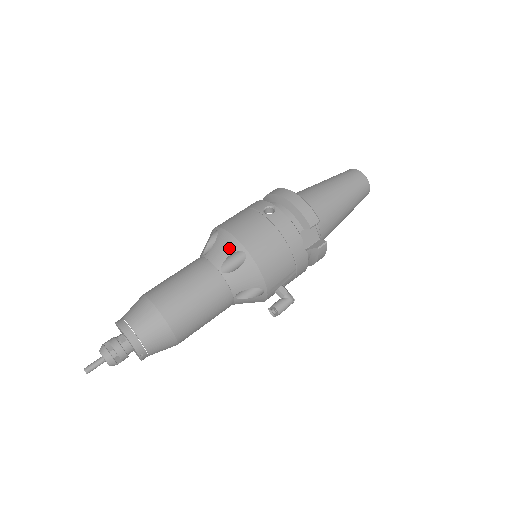
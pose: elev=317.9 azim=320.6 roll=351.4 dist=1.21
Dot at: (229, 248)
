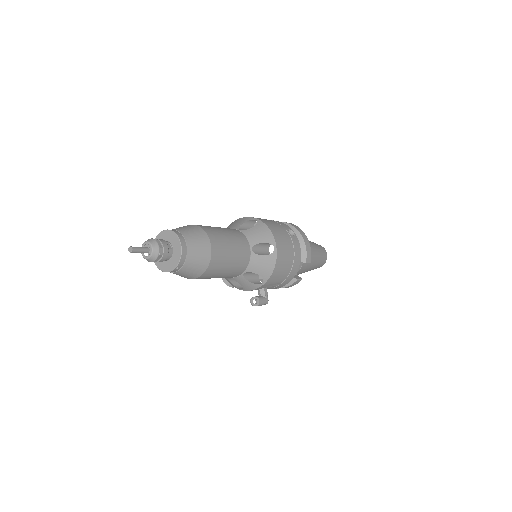
Dot at: (265, 238)
